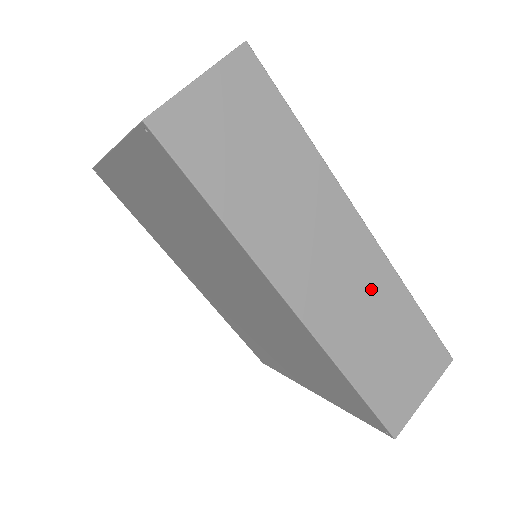
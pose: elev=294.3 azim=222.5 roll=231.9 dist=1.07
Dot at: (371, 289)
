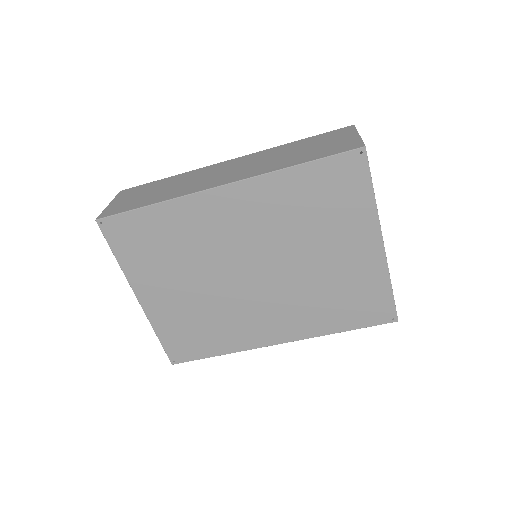
Dot at: (261, 158)
